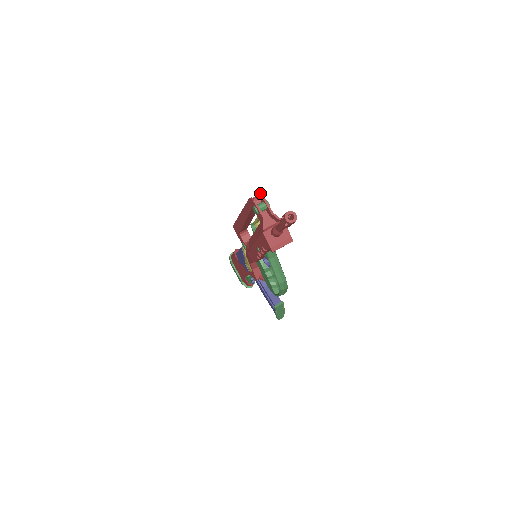
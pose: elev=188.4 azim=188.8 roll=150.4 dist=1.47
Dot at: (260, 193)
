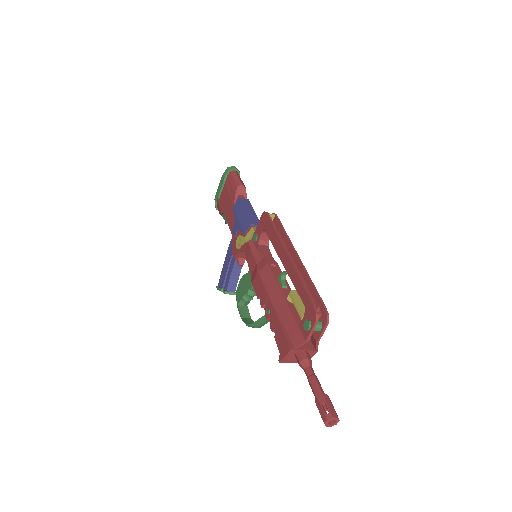
Dot at: occluded
